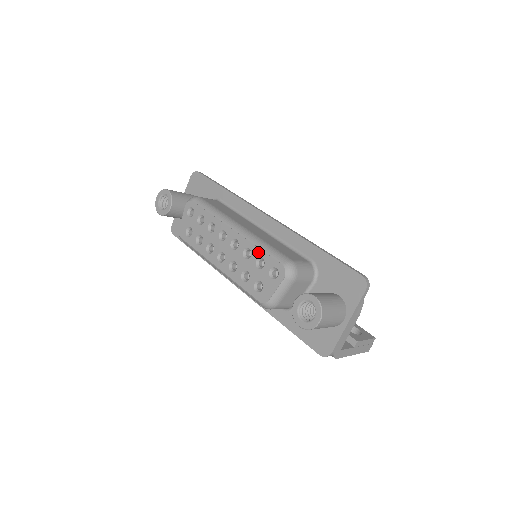
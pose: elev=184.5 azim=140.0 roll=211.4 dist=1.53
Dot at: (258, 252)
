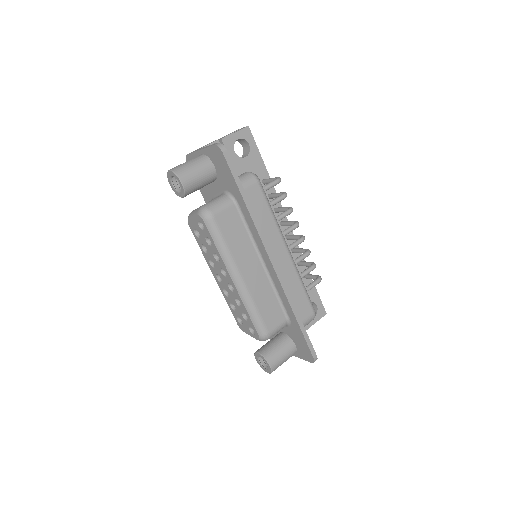
Dot at: (246, 312)
